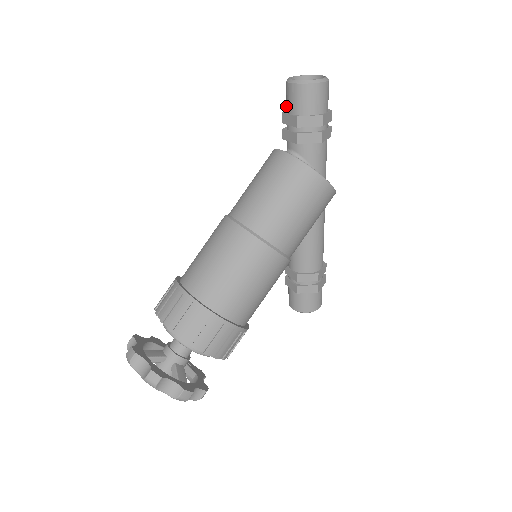
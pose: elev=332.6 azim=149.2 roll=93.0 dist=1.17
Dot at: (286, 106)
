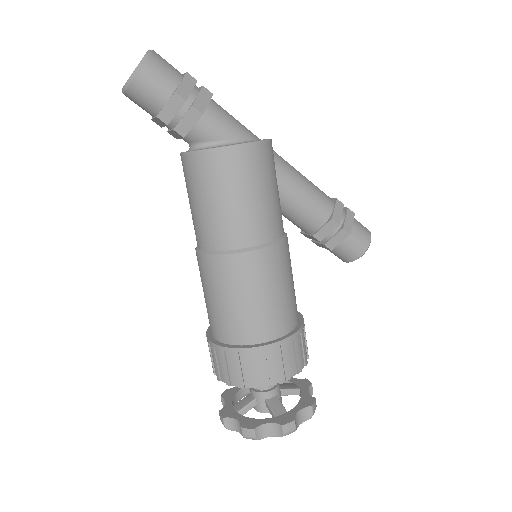
Dot at: (147, 112)
